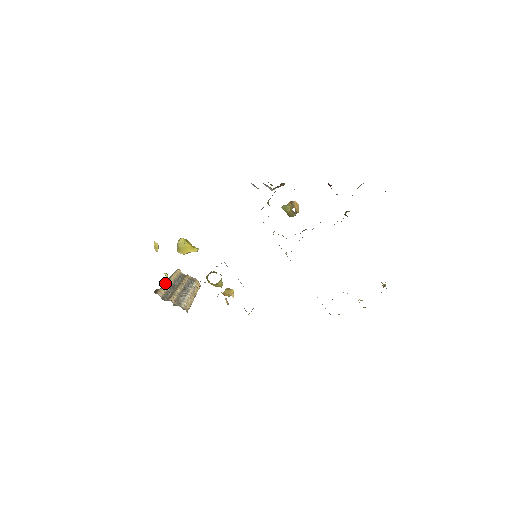
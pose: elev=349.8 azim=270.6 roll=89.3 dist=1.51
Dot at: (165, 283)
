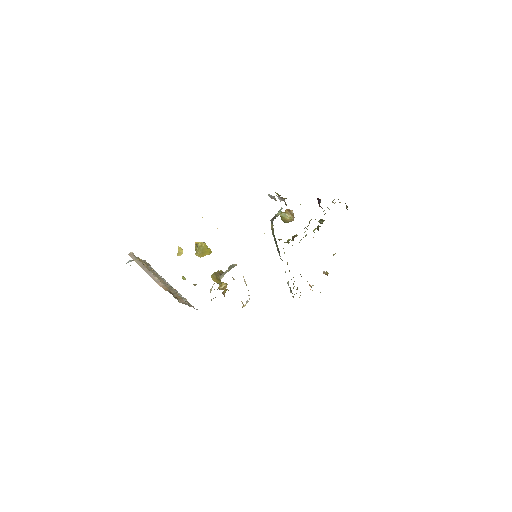
Dot at: (158, 279)
